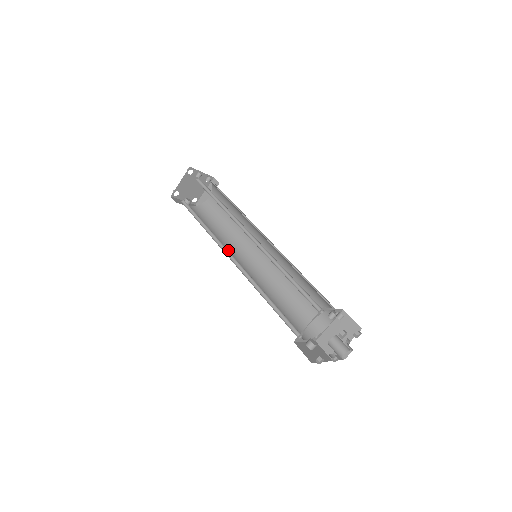
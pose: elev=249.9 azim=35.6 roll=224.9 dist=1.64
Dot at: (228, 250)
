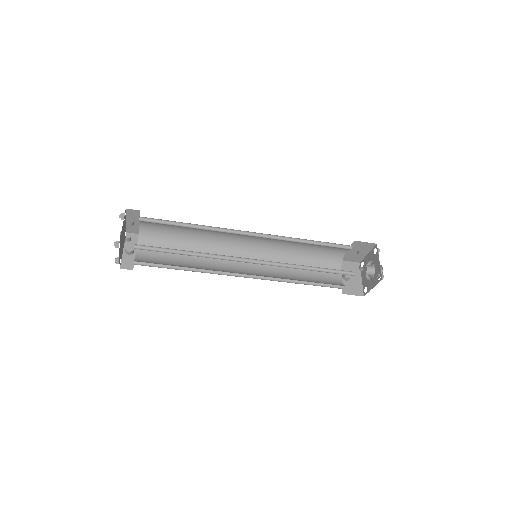
Dot at: (219, 260)
